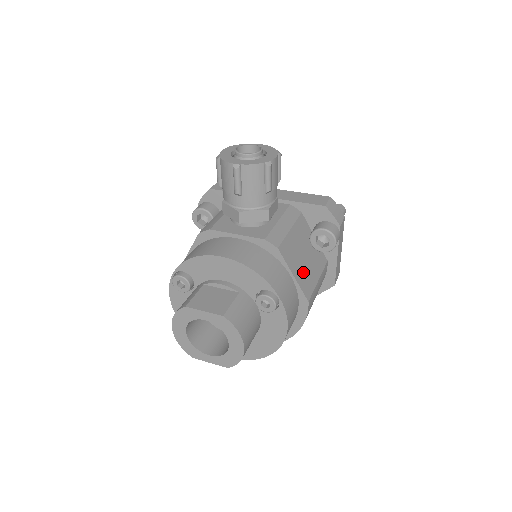
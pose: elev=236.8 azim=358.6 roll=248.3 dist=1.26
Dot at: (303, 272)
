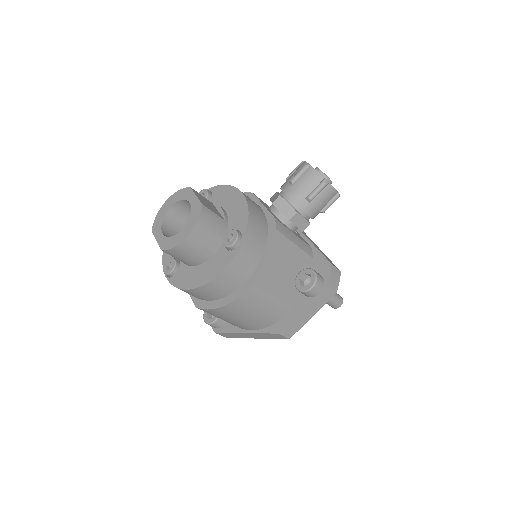
Dot at: (272, 271)
